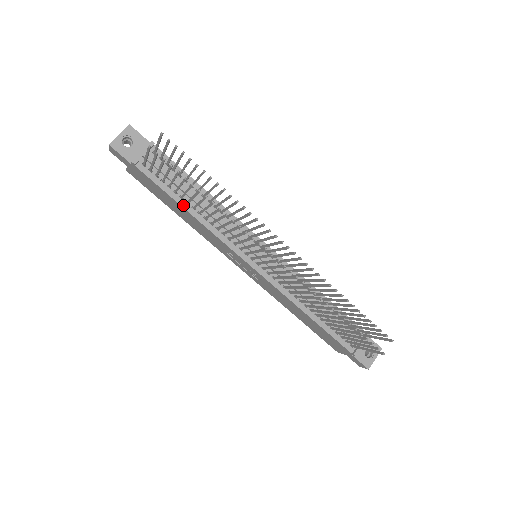
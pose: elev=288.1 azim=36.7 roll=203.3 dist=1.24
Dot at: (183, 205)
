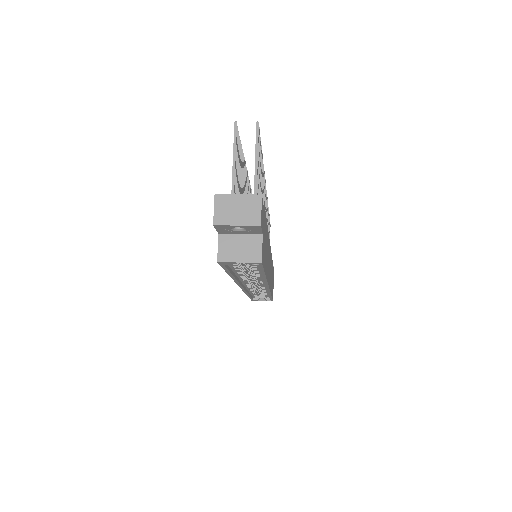
Dot at: occluded
